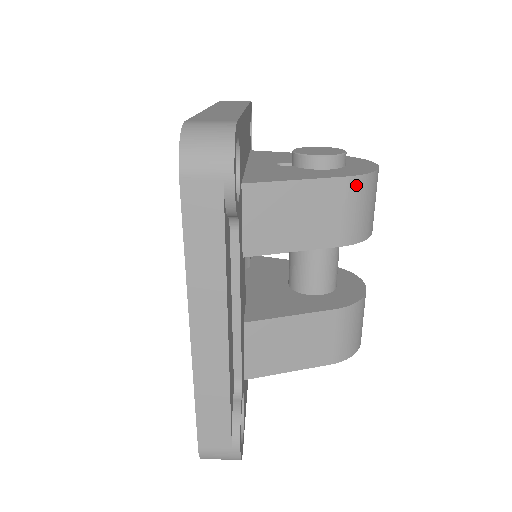
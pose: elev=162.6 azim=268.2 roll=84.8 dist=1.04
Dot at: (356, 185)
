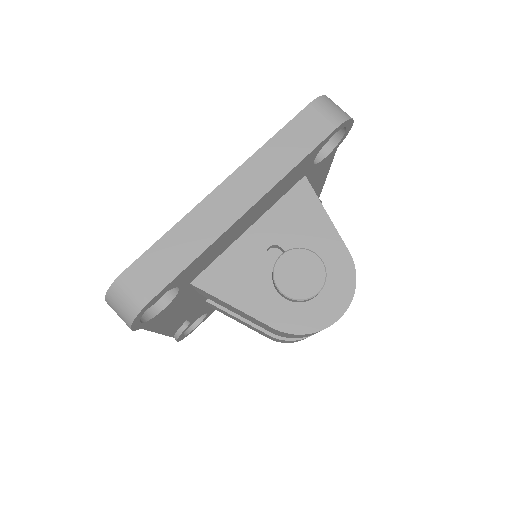
Dot at: (283, 333)
